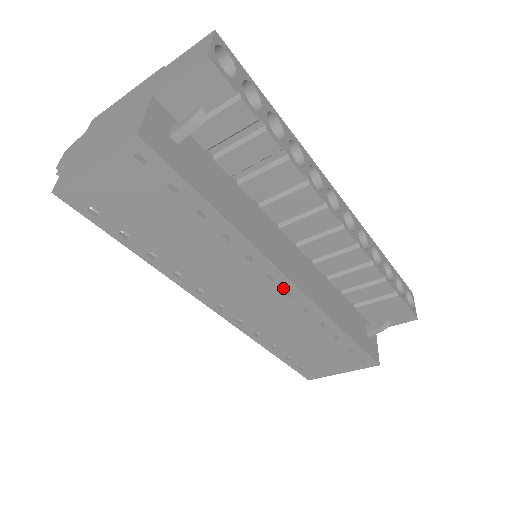
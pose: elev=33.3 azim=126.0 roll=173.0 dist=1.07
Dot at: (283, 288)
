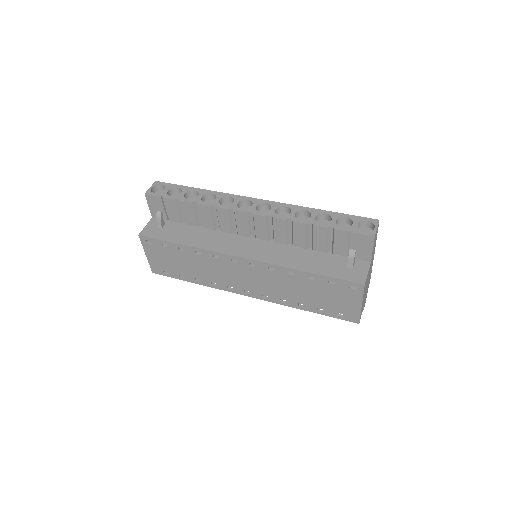
Dot at: (245, 263)
